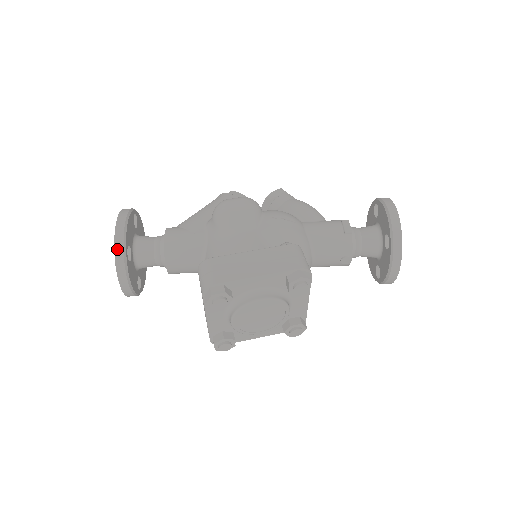
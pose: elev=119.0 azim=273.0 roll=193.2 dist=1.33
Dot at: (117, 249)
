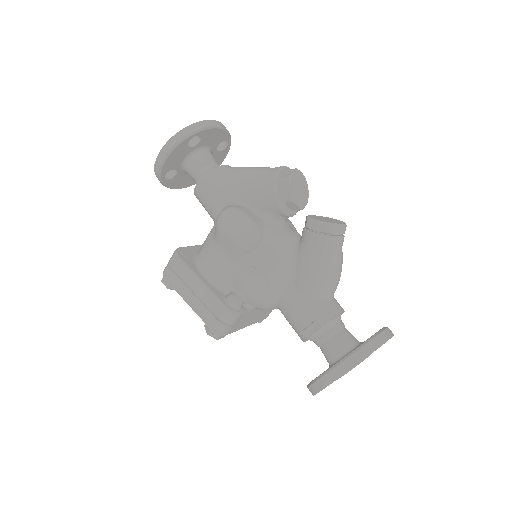
Dot at: (156, 172)
